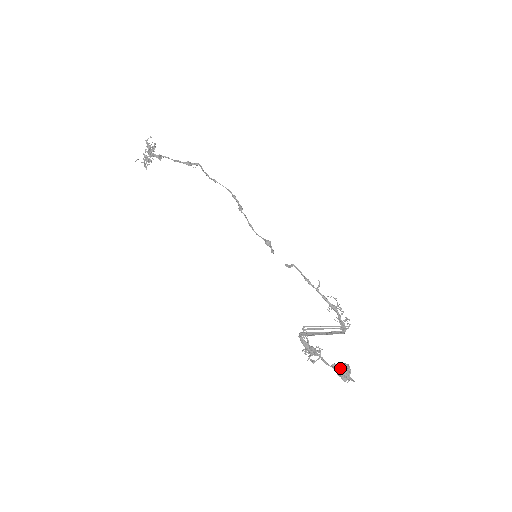
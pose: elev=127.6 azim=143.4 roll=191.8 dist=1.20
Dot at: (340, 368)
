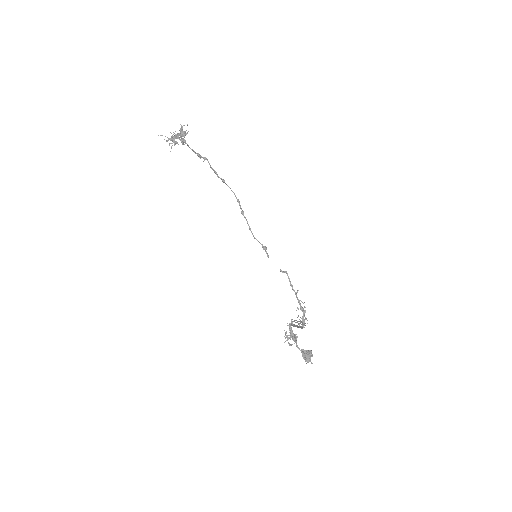
Dot at: (307, 353)
